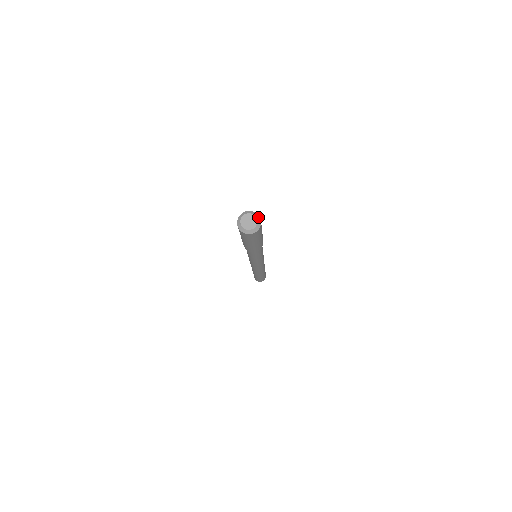
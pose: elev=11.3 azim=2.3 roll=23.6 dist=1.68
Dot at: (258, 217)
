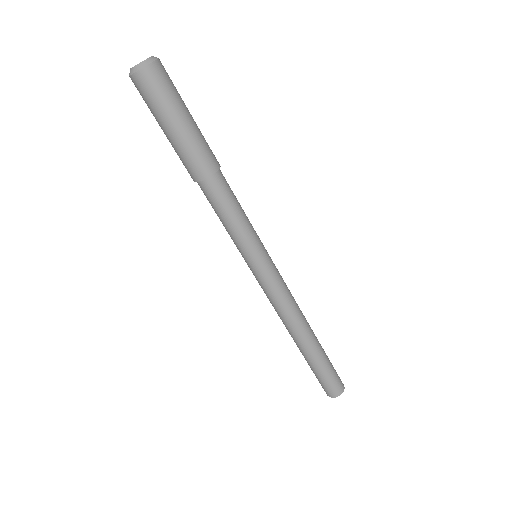
Dot at: occluded
